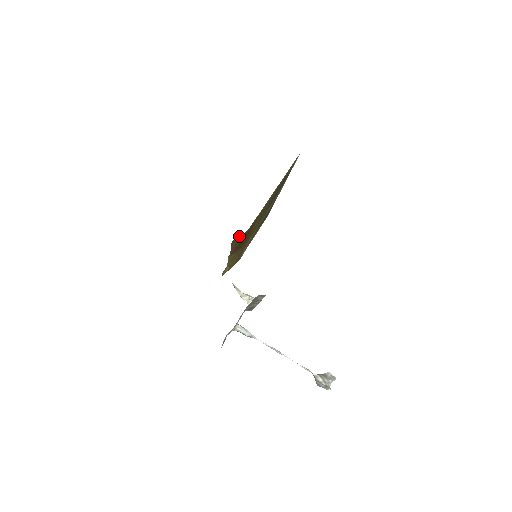
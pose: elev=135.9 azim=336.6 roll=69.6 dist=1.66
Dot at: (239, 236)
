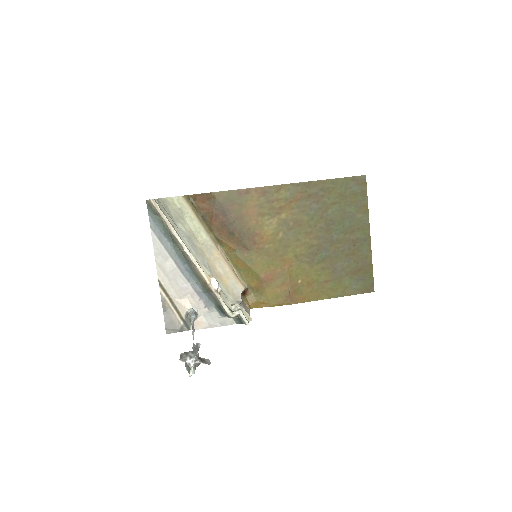
Dot at: (200, 195)
